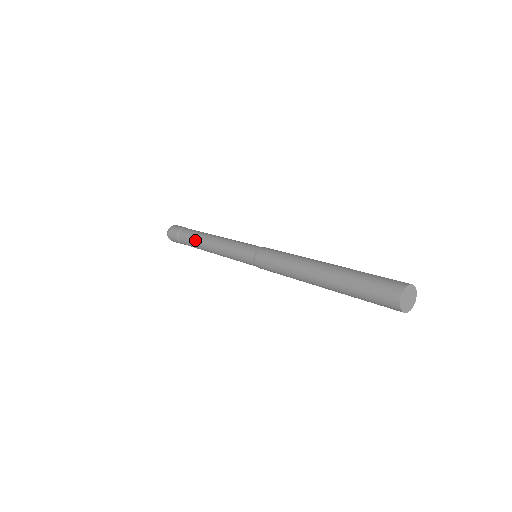
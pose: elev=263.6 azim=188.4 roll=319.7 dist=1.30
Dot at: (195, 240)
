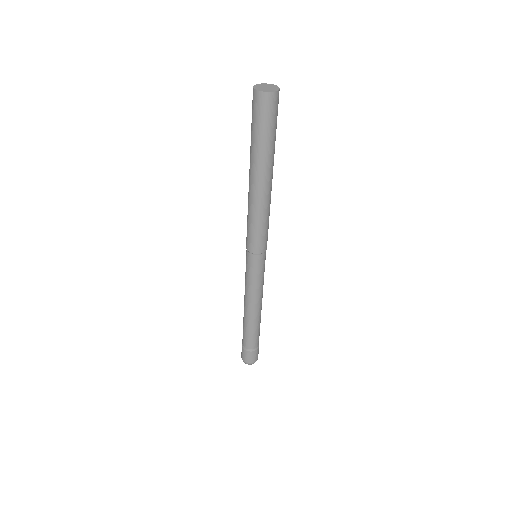
Dot at: (245, 325)
